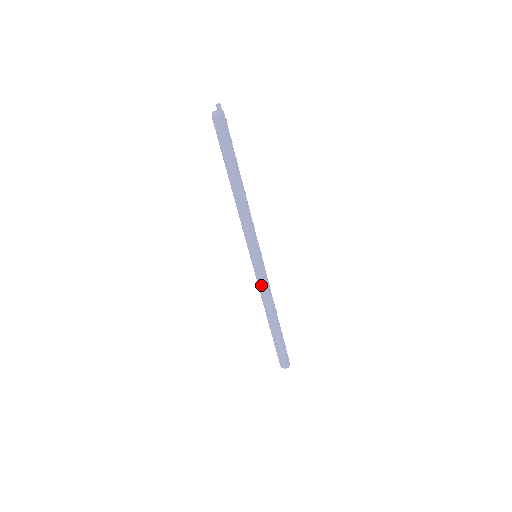
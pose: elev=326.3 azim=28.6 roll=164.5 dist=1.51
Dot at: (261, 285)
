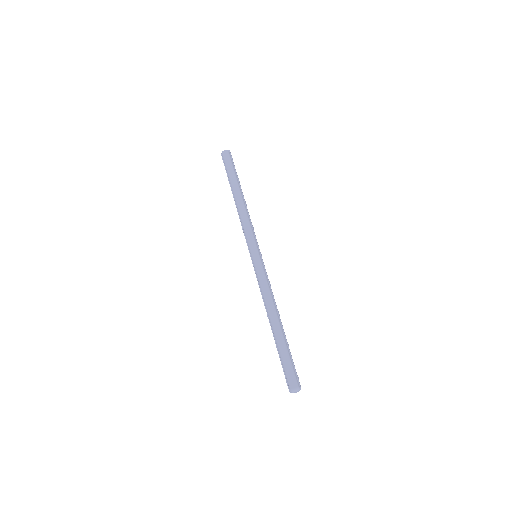
Dot at: (263, 280)
